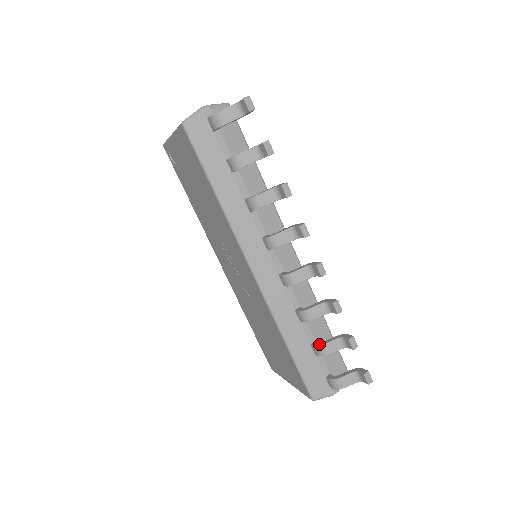
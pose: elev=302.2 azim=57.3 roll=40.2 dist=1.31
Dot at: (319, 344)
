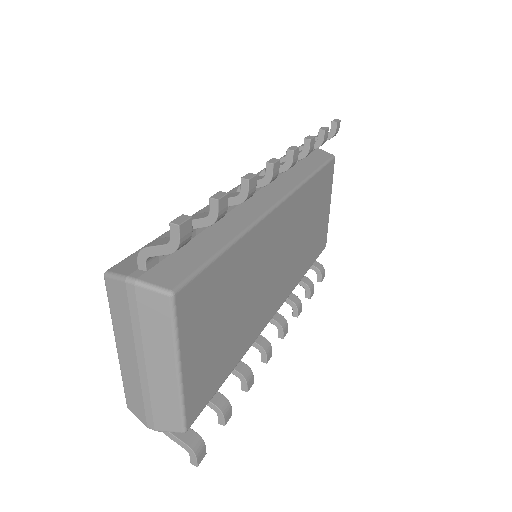
Dot at: occluded
